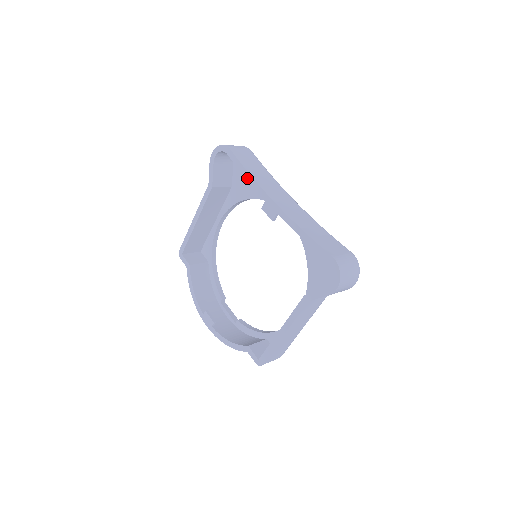
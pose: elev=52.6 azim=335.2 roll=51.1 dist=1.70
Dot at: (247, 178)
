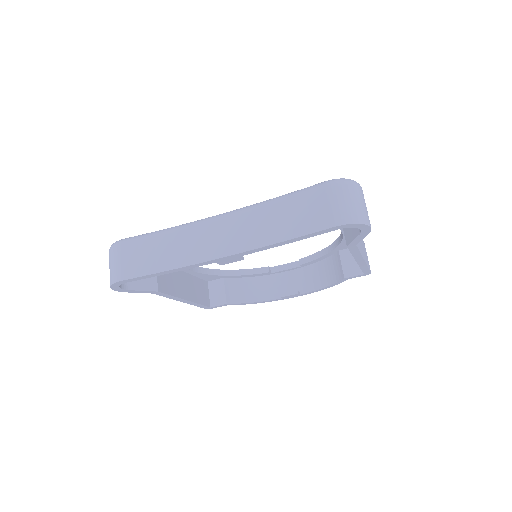
Dot at: occluded
